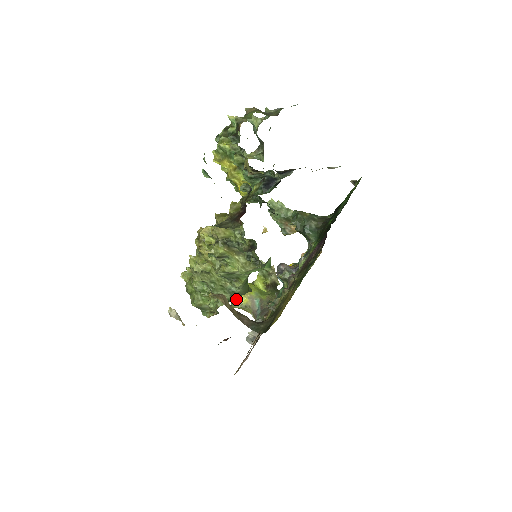
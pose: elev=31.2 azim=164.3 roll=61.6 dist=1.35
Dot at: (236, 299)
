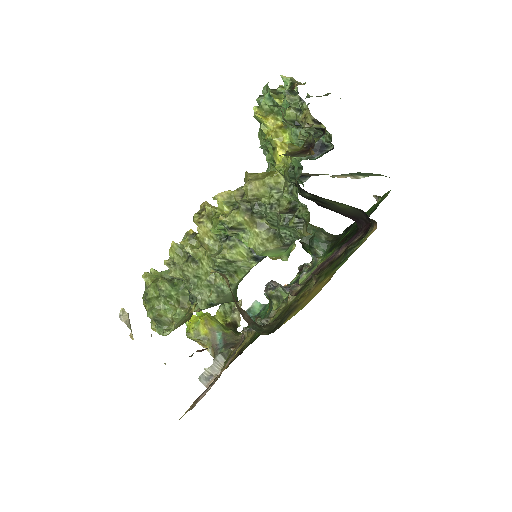
Dot at: (193, 328)
